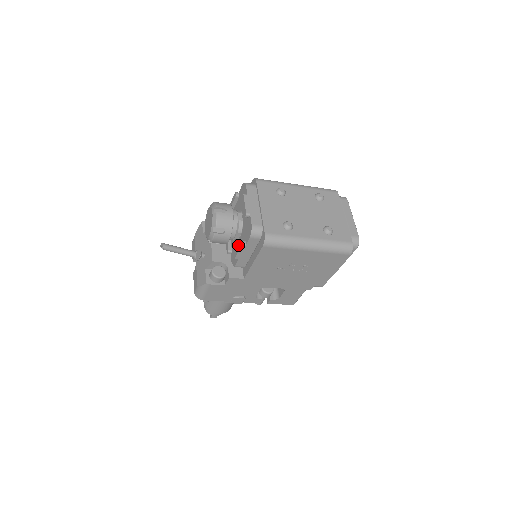
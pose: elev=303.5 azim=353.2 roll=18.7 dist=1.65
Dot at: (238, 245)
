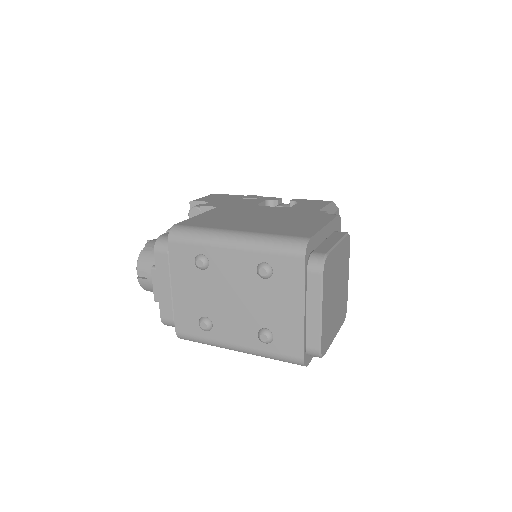
Dot at: occluded
